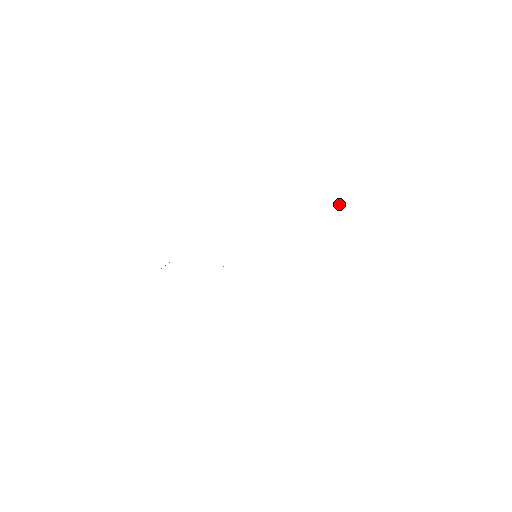
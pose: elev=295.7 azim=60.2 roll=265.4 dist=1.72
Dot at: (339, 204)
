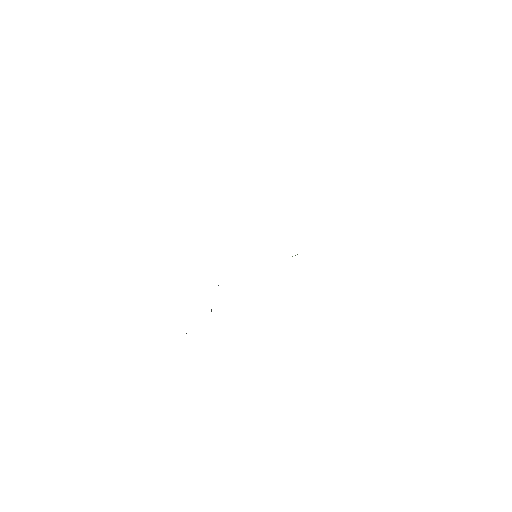
Dot at: occluded
